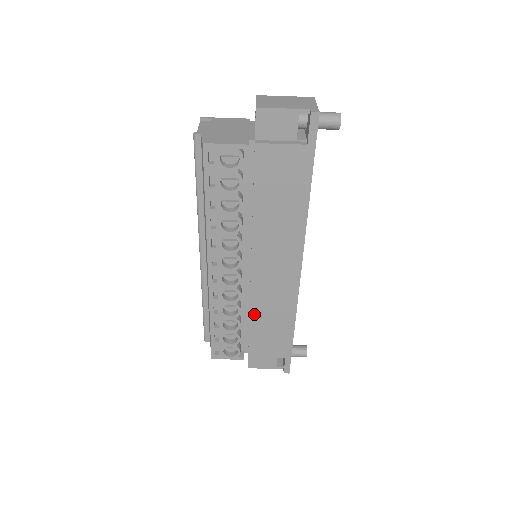
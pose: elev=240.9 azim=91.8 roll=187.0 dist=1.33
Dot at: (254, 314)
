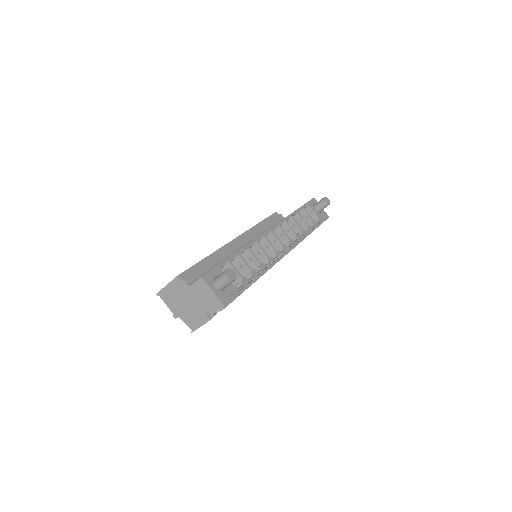
Dot at: occluded
